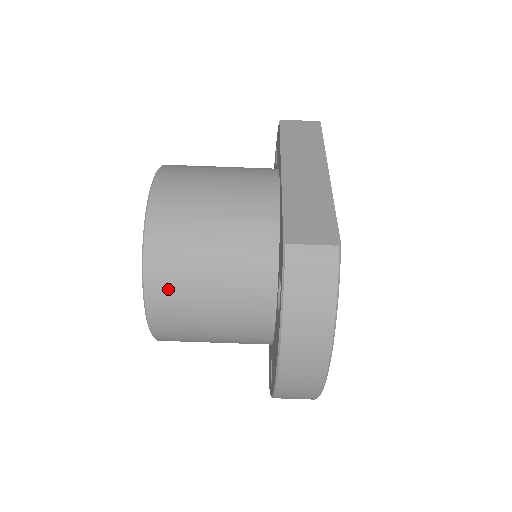
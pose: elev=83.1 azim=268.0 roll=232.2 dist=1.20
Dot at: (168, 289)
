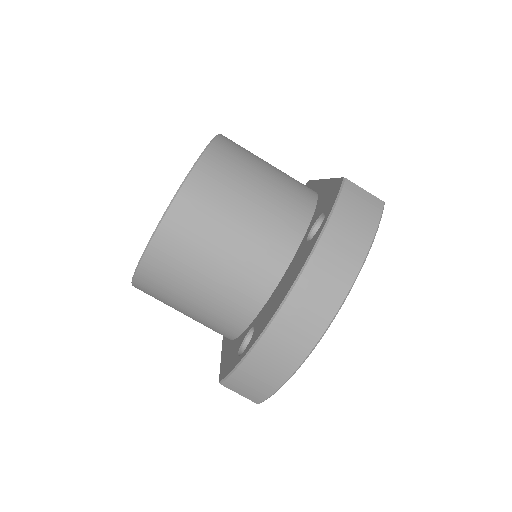
Dot at: (208, 190)
